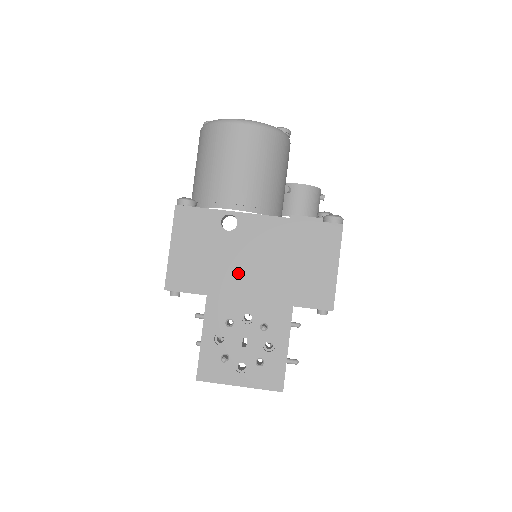
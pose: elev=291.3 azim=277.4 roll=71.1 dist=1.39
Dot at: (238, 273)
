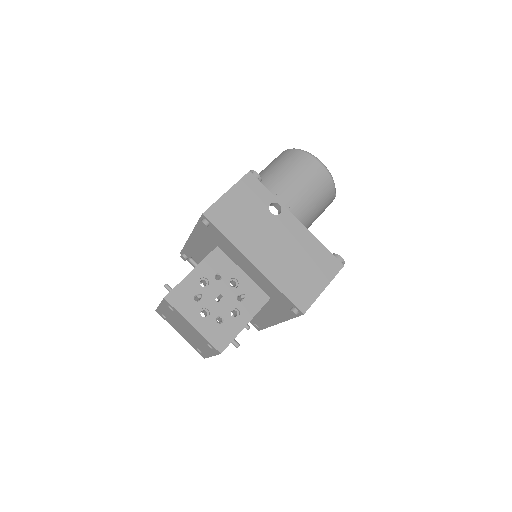
Dot at: (259, 242)
